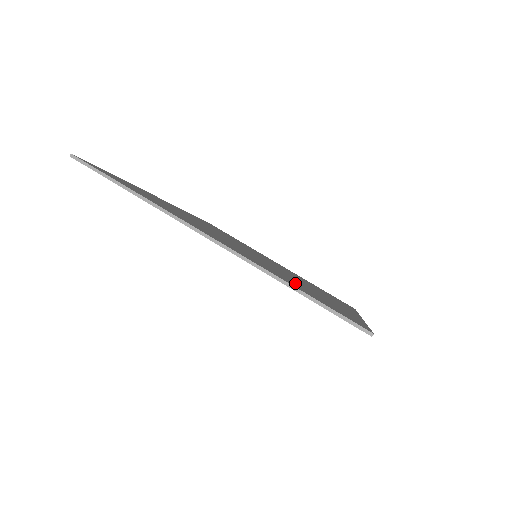
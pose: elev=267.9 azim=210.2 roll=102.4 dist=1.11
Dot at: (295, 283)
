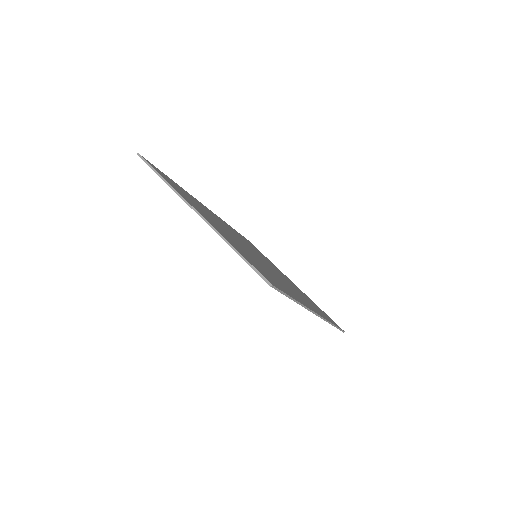
Dot at: occluded
